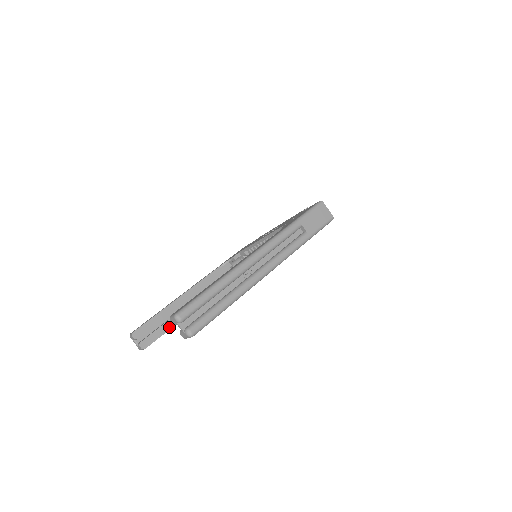
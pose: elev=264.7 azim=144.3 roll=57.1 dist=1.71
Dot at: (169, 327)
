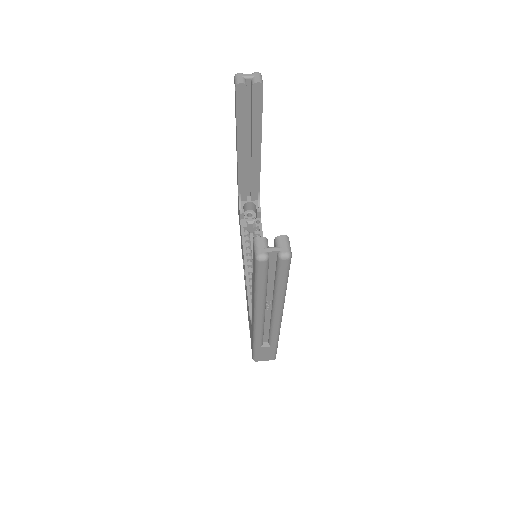
Dot at: occluded
